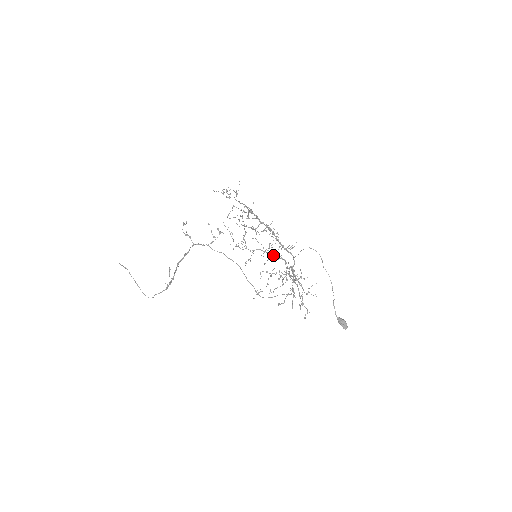
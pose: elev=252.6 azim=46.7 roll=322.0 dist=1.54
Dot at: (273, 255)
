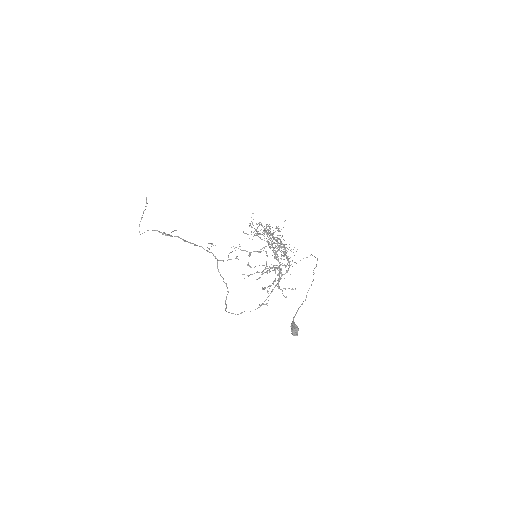
Dot at: (274, 247)
